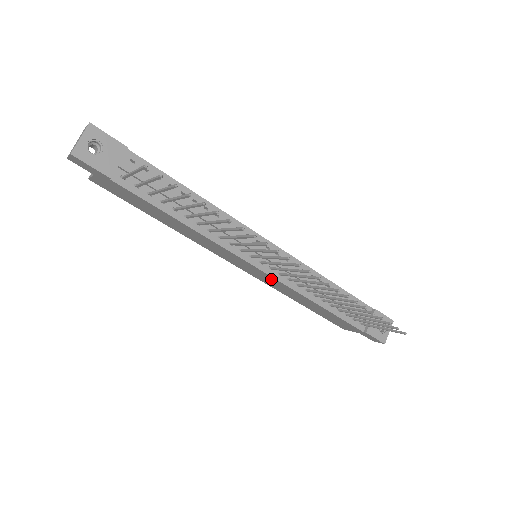
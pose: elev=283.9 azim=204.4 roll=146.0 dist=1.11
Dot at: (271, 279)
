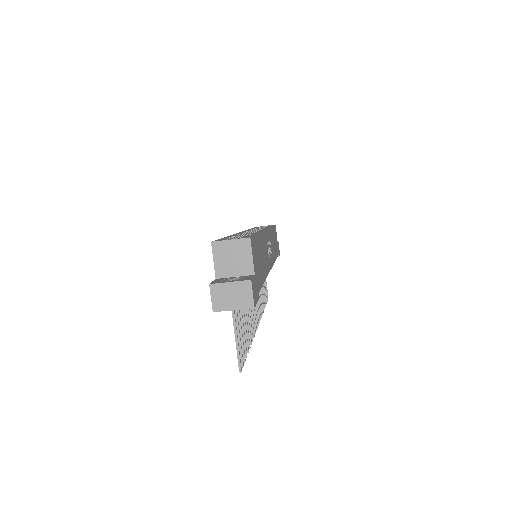
Dot at: occluded
